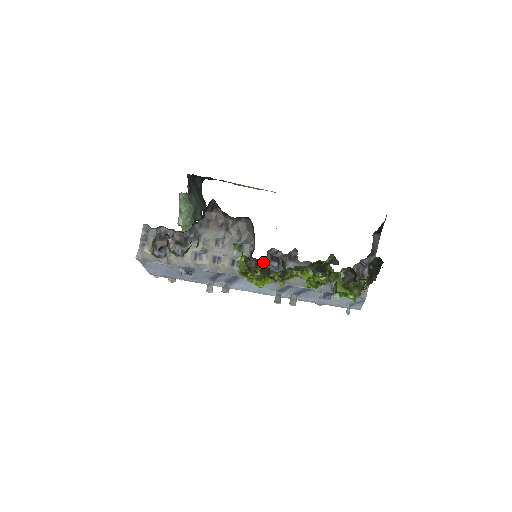
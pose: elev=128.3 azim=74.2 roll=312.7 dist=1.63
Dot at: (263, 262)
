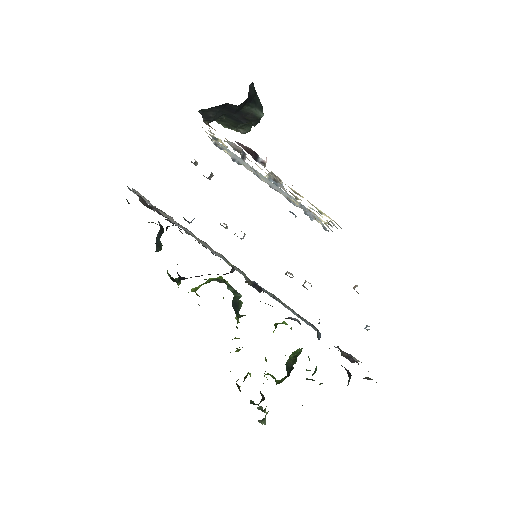
Dot at: occluded
